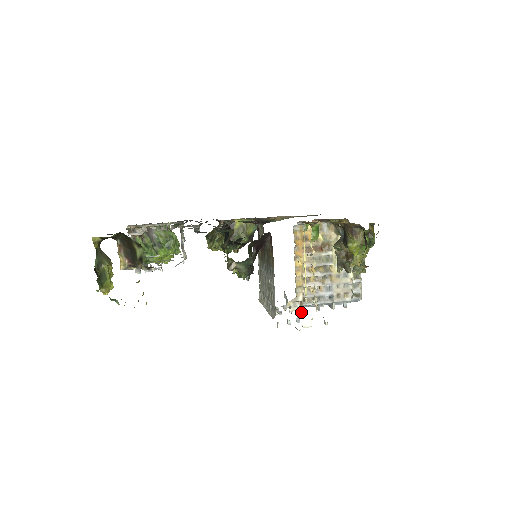
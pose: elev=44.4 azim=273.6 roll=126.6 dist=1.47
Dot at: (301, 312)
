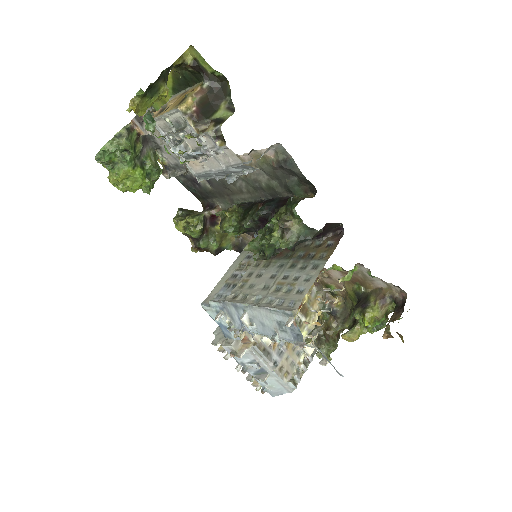
Dot at: (238, 356)
